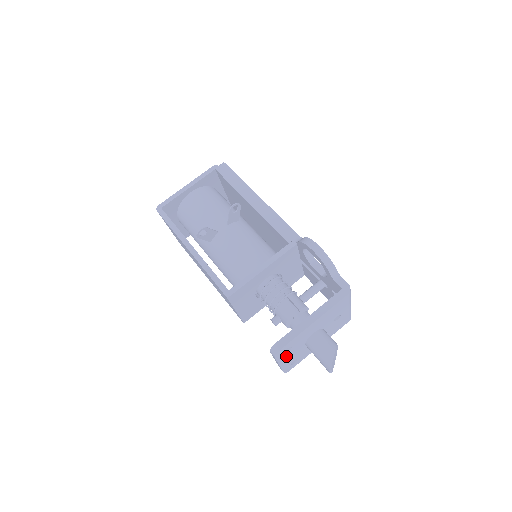
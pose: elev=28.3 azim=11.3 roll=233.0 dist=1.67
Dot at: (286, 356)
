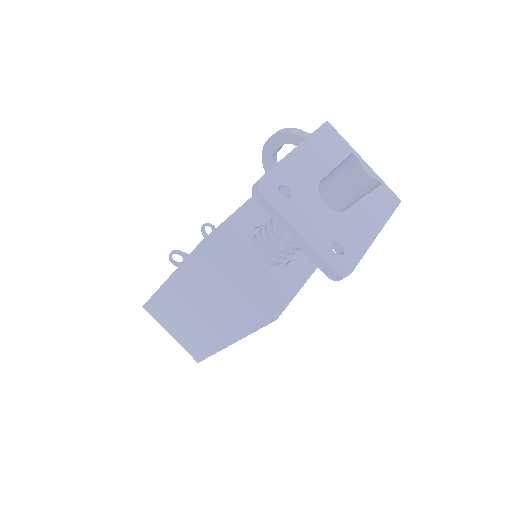
Dot at: (296, 212)
